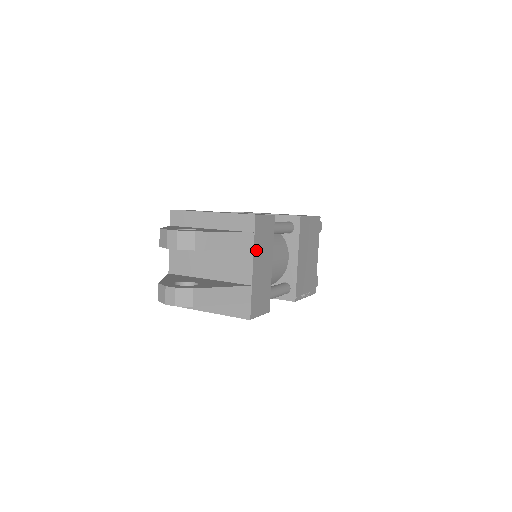
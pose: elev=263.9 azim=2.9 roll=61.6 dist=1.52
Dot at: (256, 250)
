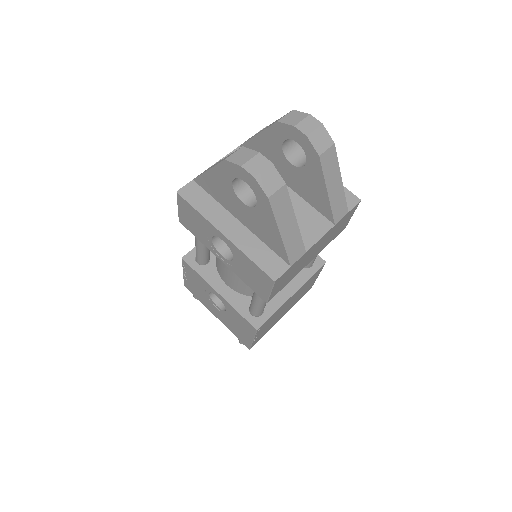
Dot at: (333, 228)
